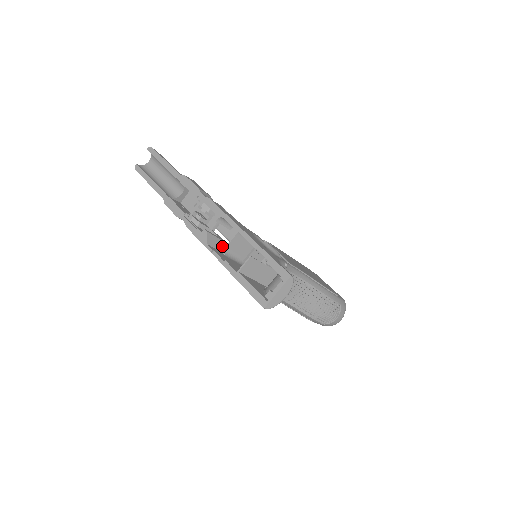
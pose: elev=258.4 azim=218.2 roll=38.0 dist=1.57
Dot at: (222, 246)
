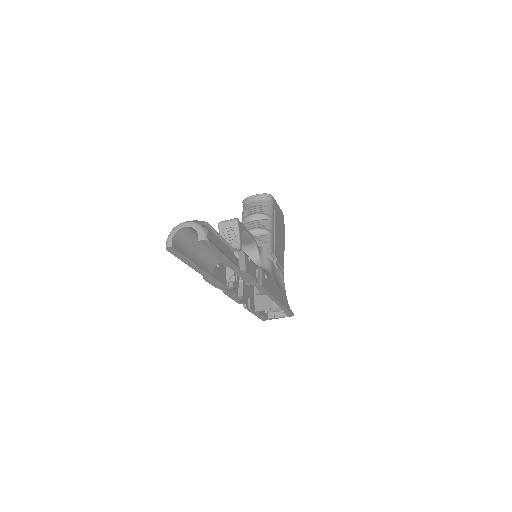
Dot at: occluded
